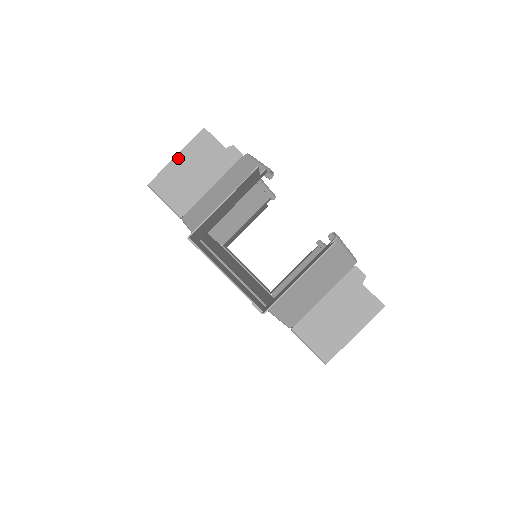
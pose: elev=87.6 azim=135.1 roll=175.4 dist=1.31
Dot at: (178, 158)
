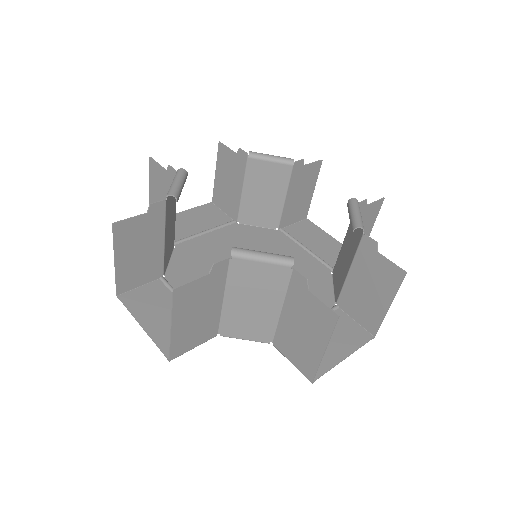
Dot at: (175, 327)
